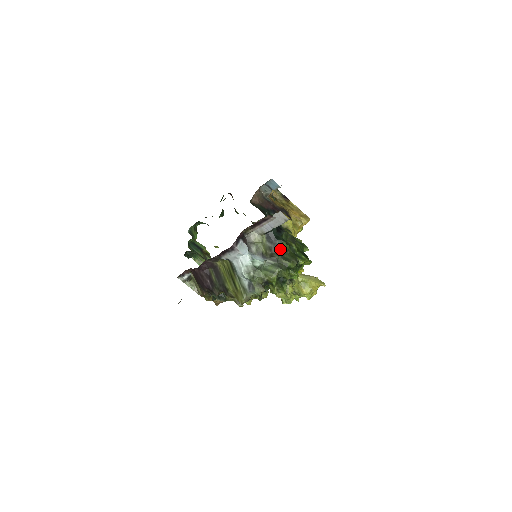
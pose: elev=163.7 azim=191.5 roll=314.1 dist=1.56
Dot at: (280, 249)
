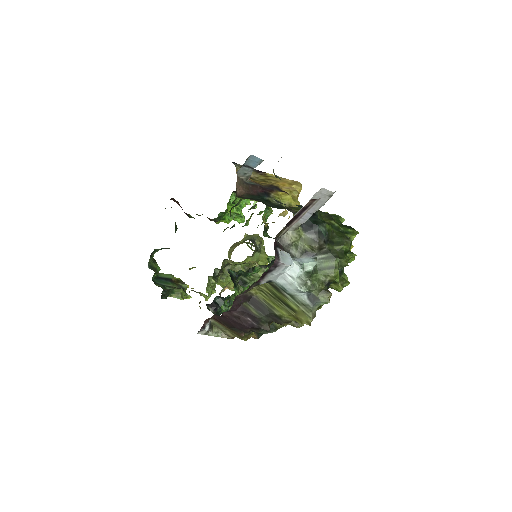
Dot at: (326, 235)
